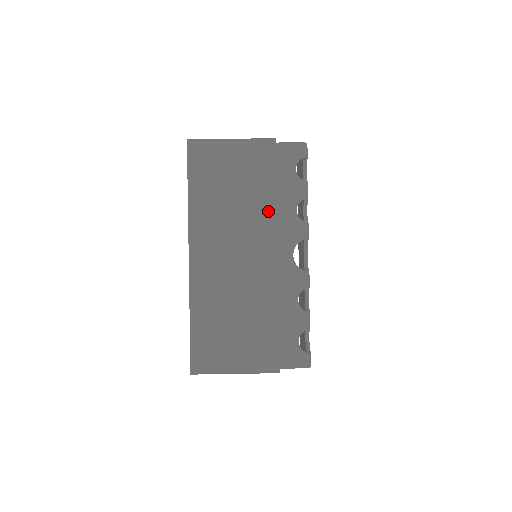
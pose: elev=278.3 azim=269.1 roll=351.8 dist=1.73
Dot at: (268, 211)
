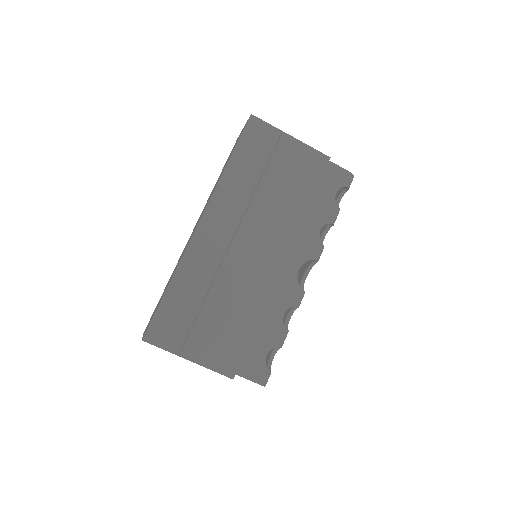
Dot at: (295, 217)
